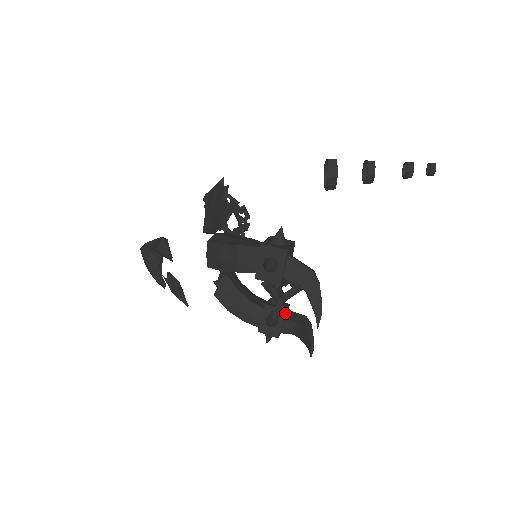
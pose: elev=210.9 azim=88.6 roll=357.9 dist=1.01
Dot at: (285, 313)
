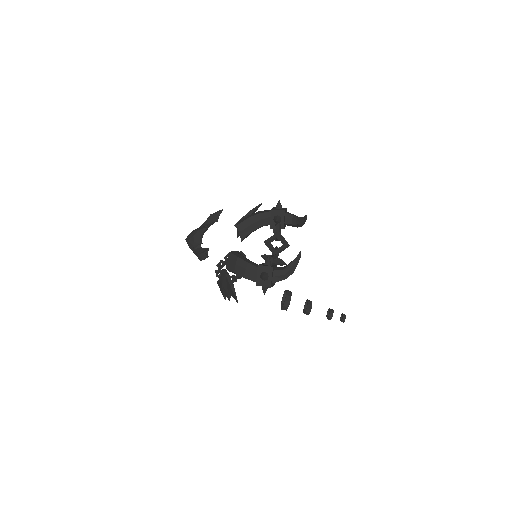
Dot at: (276, 266)
